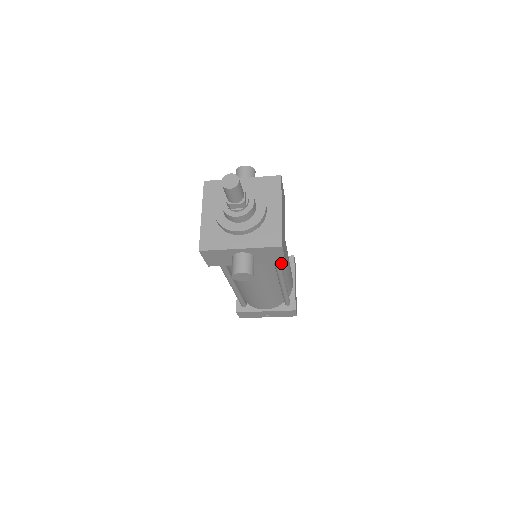
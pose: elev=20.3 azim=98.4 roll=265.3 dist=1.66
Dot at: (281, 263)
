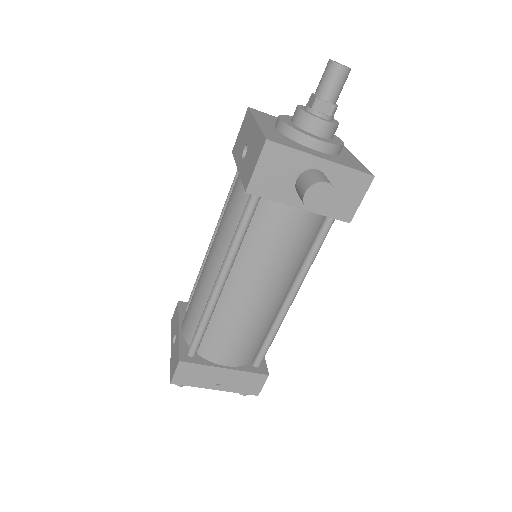
Dot at: occluded
